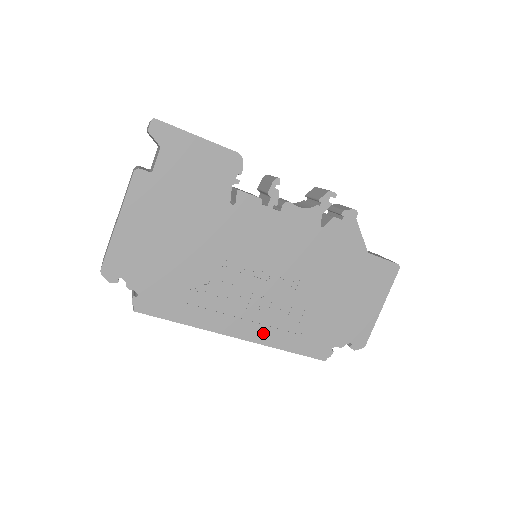
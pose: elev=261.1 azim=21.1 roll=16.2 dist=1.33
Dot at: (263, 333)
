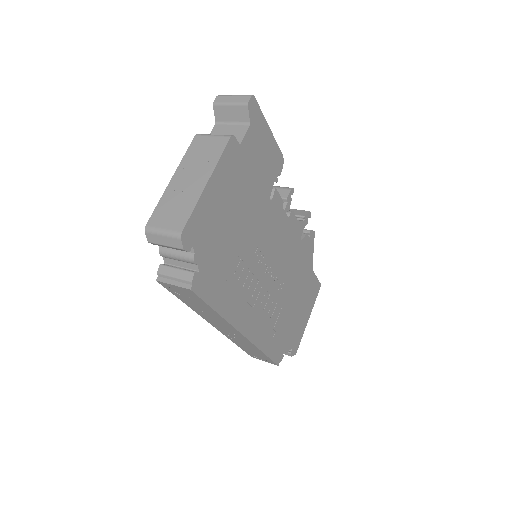
Dot at: (257, 332)
